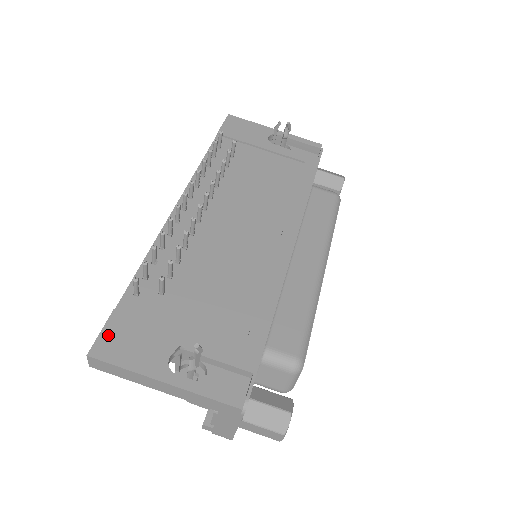
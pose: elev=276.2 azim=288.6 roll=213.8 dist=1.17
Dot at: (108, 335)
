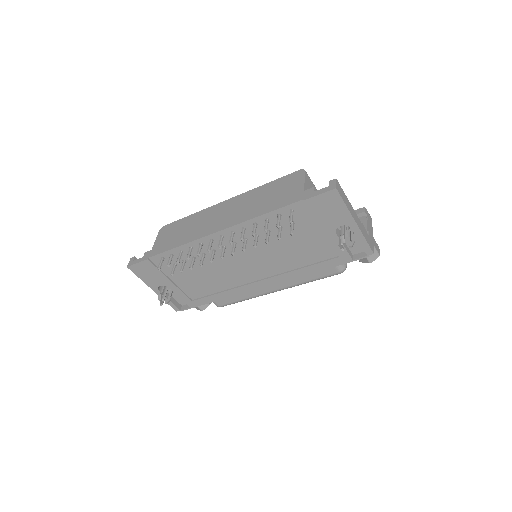
Dot at: (139, 266)
